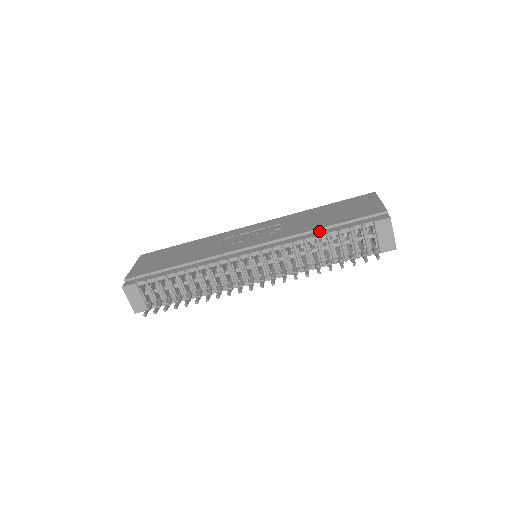
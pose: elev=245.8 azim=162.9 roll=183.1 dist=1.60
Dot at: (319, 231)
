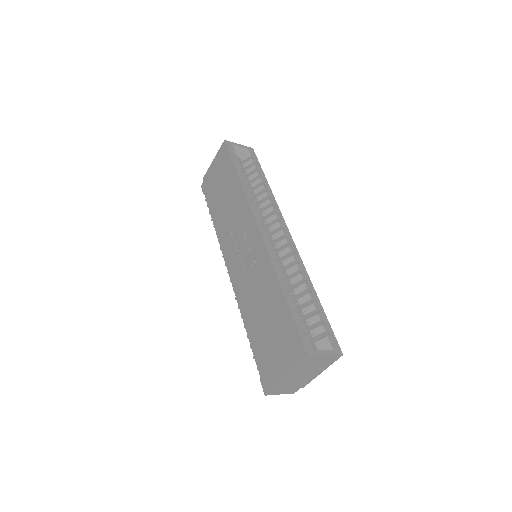
Dot at: (250, 325)
